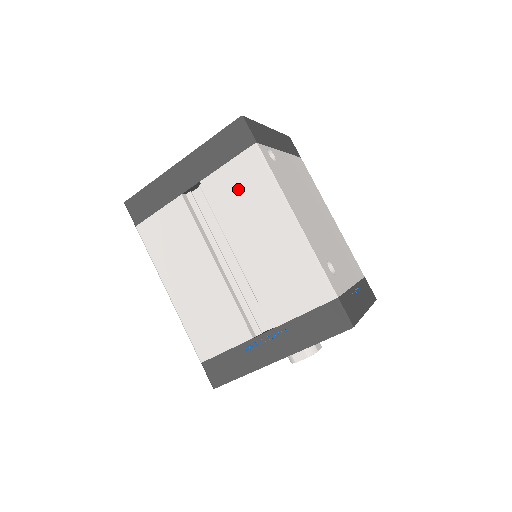
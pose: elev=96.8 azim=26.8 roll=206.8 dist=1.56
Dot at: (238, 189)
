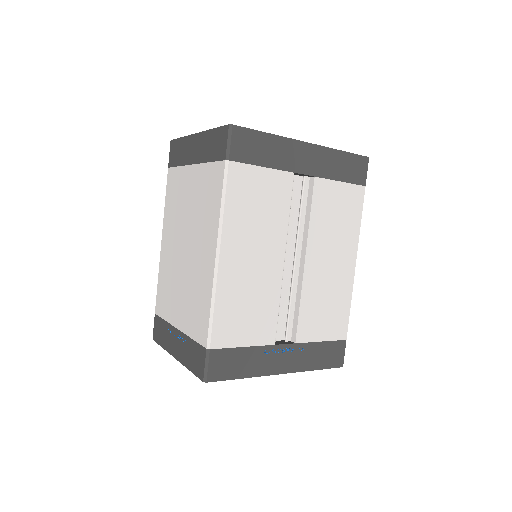
Dot at: (337, 210)
